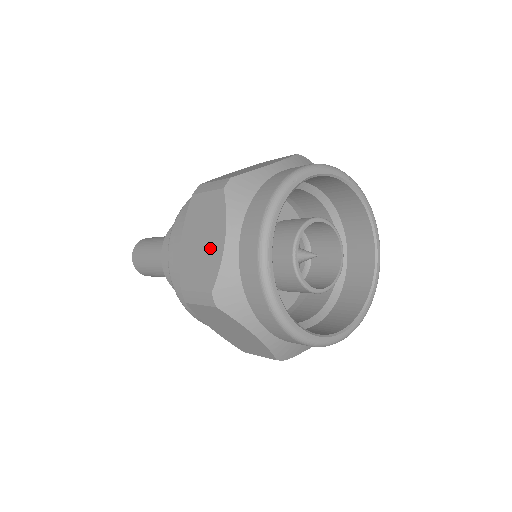
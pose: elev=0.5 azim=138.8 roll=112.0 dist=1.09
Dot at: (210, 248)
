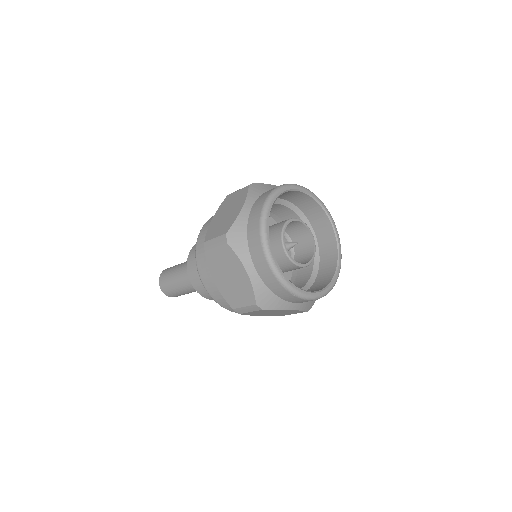
Dot at: (232, 214)
